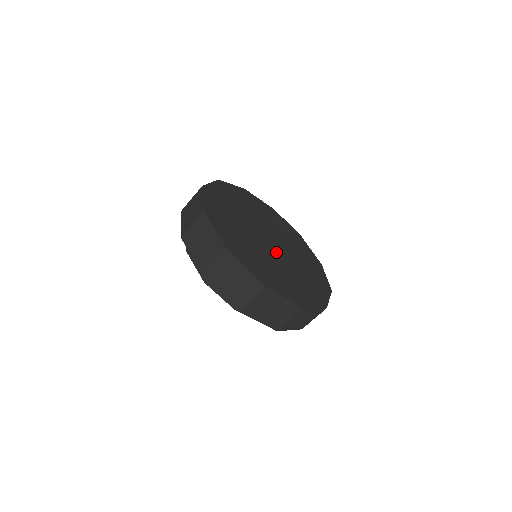
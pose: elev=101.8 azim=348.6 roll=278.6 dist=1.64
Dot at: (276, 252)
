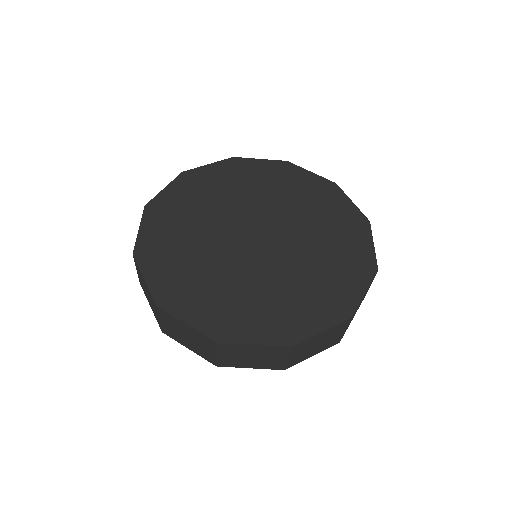
Dot at: (280, 243)
